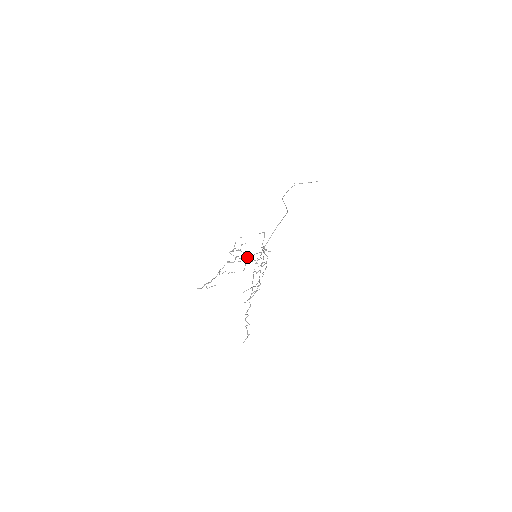
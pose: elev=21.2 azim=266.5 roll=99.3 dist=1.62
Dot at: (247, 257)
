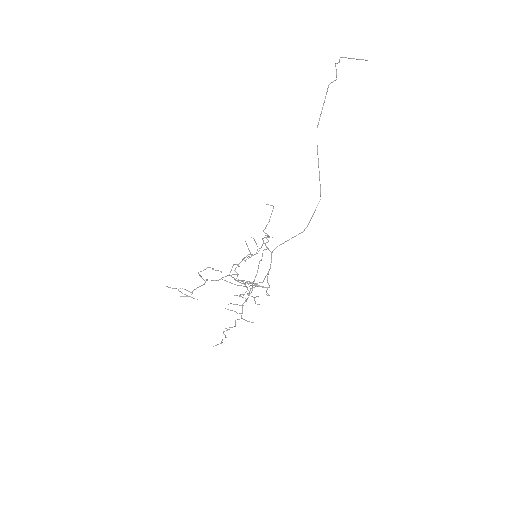
Dot at: occluded
